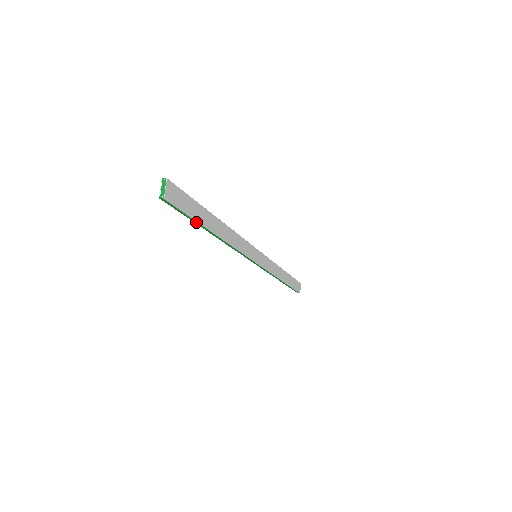
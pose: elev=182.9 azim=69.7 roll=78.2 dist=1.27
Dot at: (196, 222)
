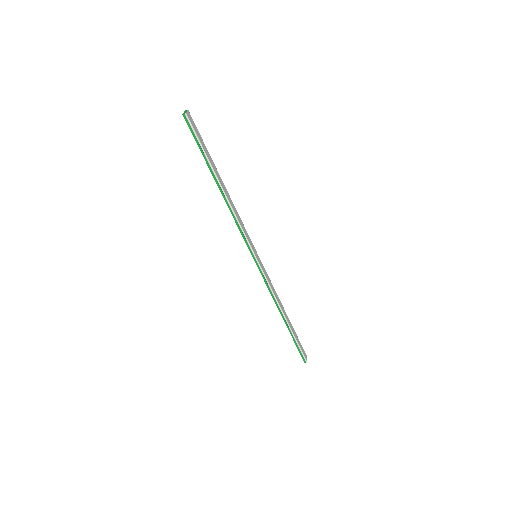
Dot at: (206, 160)
